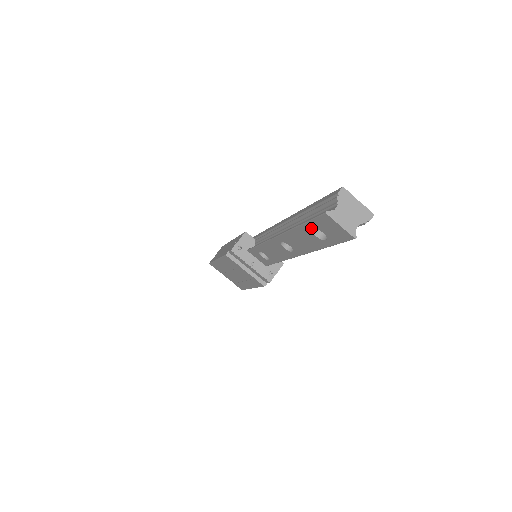
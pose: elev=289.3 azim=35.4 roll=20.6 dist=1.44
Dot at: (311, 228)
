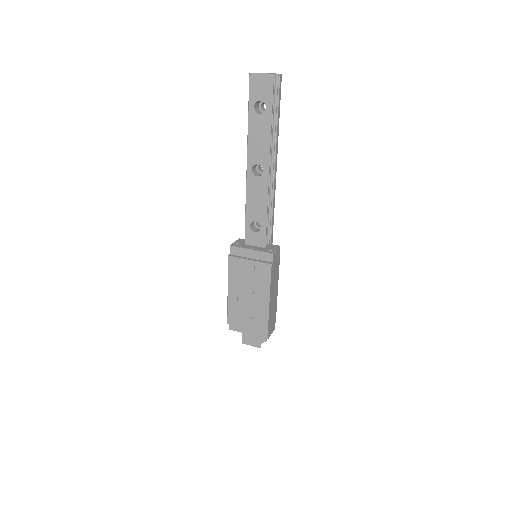
Dot at: (253, 108)
